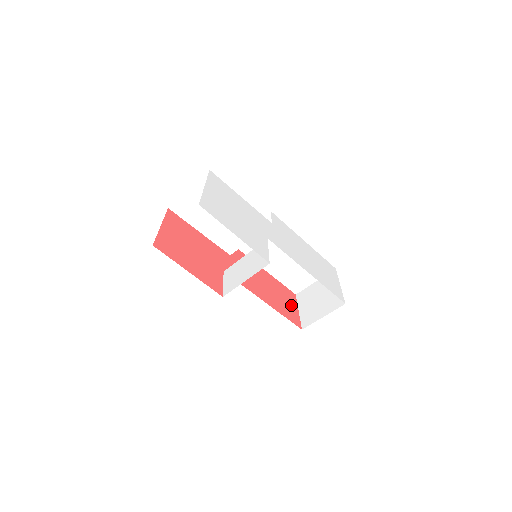
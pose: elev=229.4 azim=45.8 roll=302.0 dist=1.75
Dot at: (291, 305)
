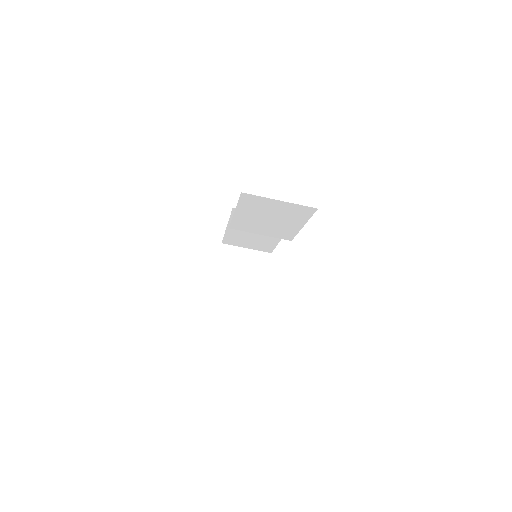
Dot at: occluded
